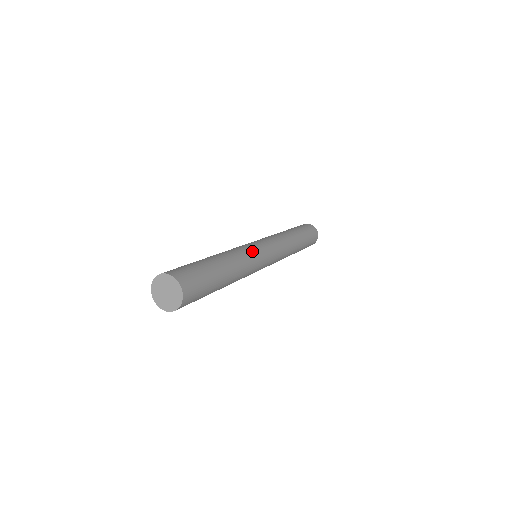
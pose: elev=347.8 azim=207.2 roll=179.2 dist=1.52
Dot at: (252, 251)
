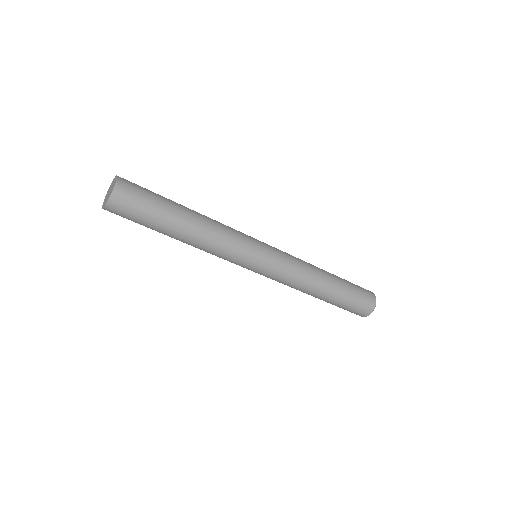
Dot at: (238, 231)
